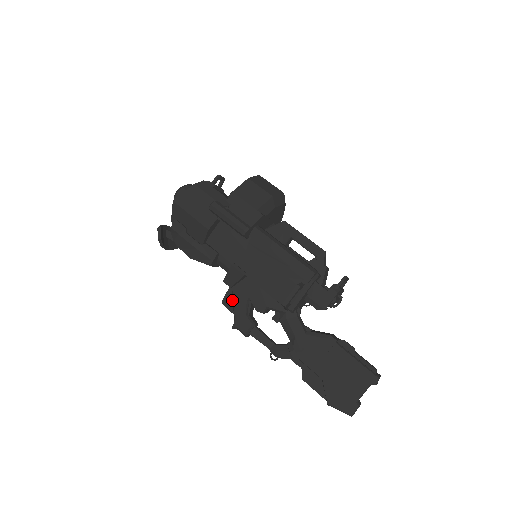
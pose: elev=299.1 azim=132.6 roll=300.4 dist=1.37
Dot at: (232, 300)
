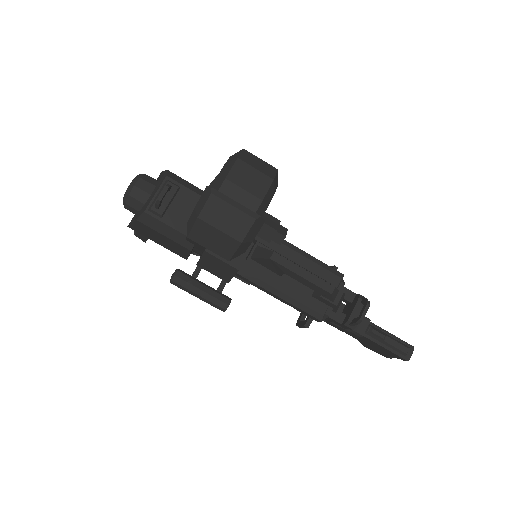
Dot at: occluded
